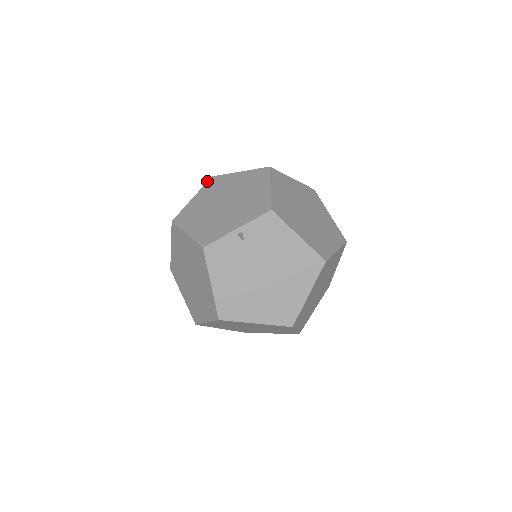
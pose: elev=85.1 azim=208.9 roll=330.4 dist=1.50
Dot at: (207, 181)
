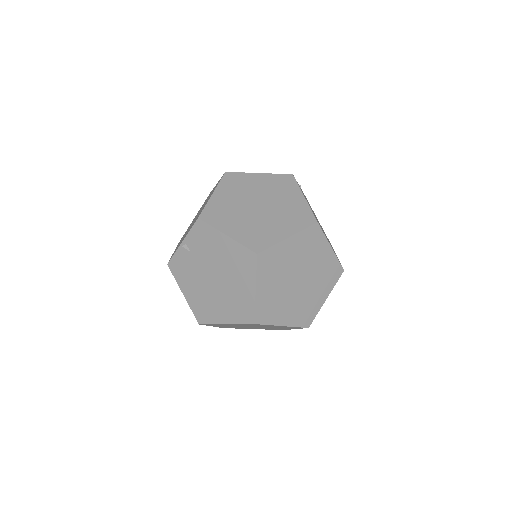
Dot at: occluded
